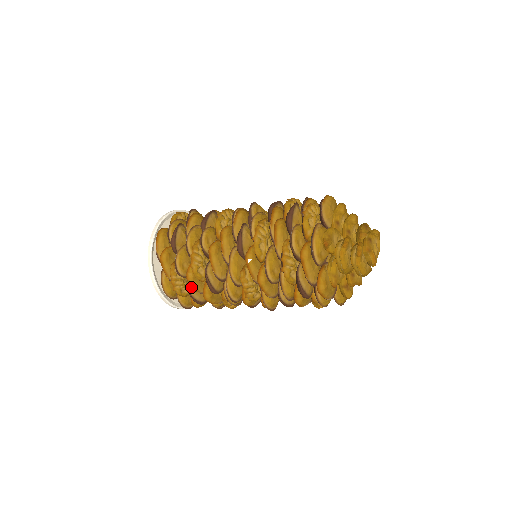
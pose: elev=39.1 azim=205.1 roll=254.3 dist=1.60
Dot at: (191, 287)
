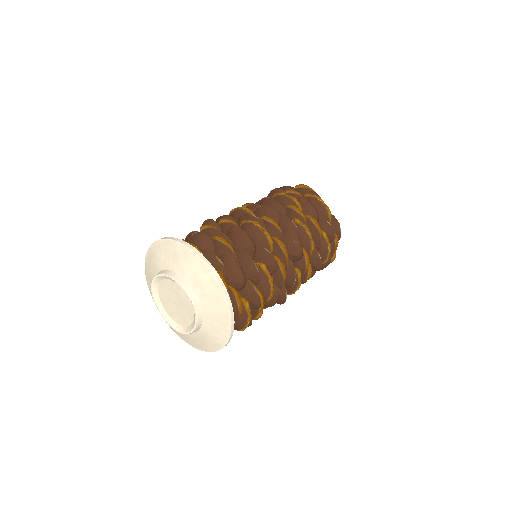
Dot at: occluded
